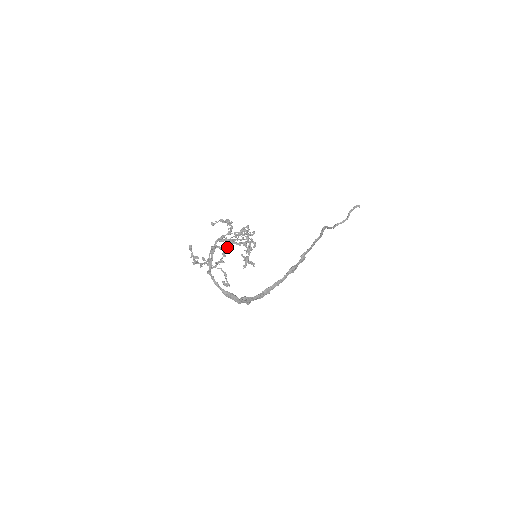
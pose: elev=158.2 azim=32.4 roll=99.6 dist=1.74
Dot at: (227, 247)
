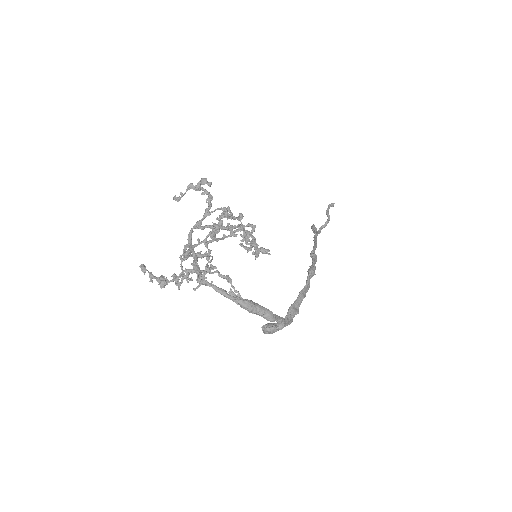
Dot at: (213, 235)
